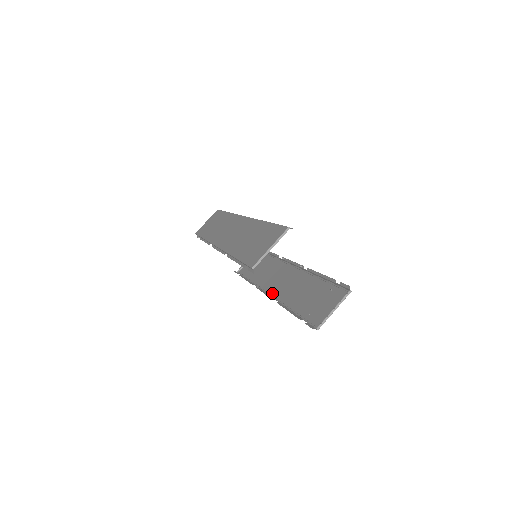
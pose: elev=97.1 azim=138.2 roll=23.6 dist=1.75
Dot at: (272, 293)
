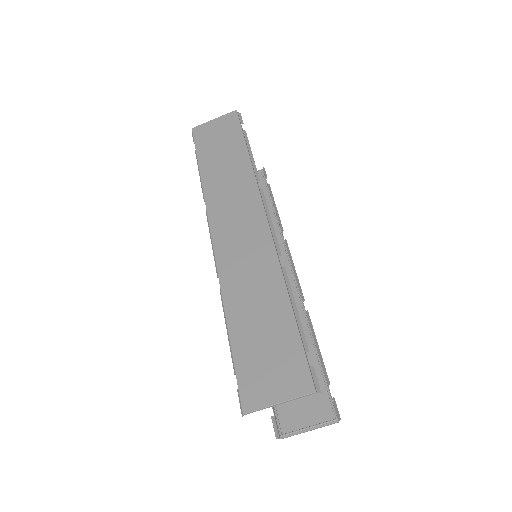
Dot at: occluded
